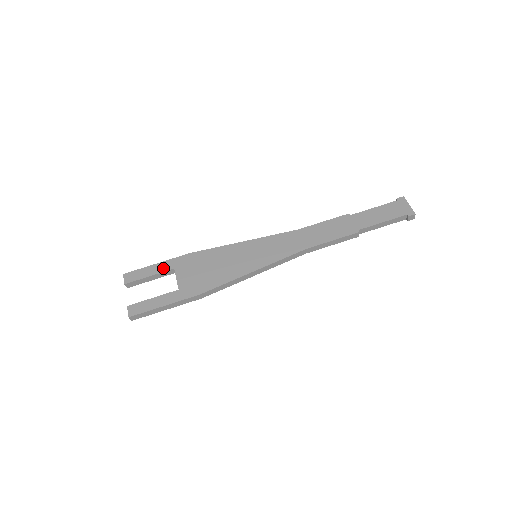
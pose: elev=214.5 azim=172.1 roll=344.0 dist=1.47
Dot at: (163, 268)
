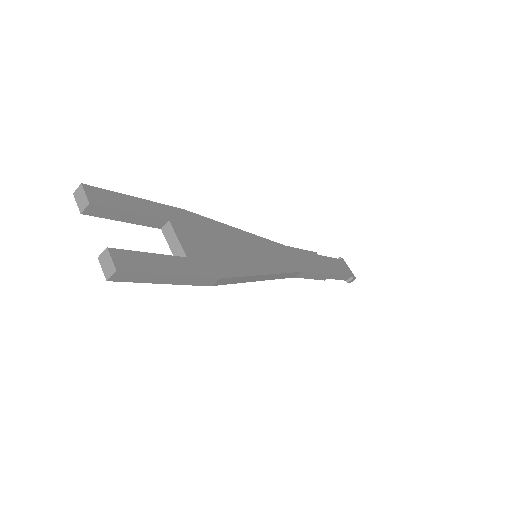
Dot at: (152, 211)
